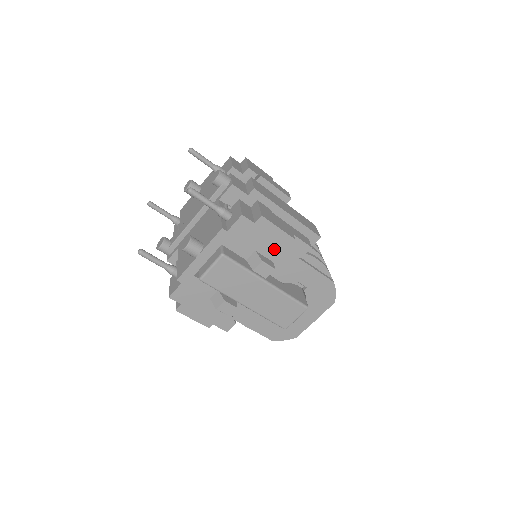
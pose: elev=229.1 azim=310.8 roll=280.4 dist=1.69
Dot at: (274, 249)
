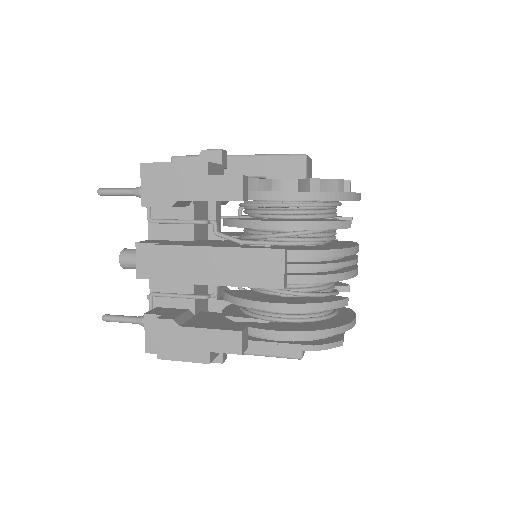
Dot at: occluded
